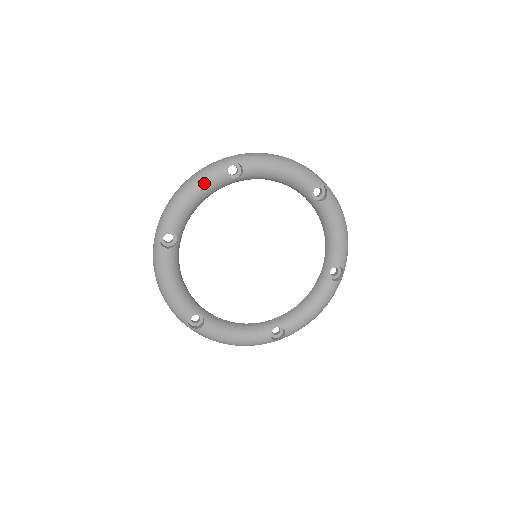
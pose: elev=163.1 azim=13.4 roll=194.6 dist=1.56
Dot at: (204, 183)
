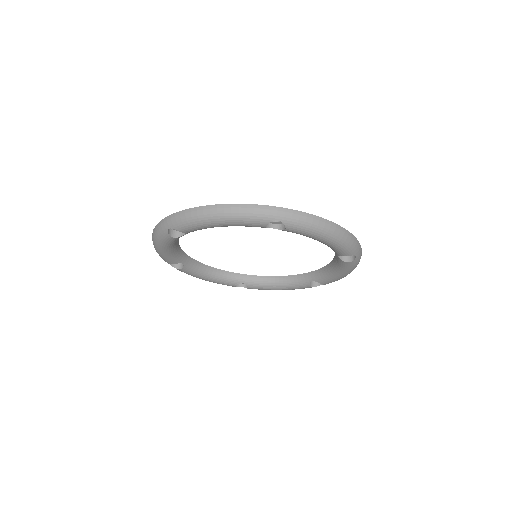
Dot at: (162, 244)
